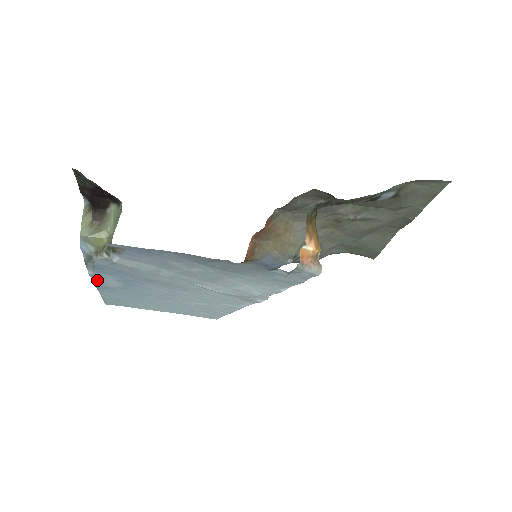
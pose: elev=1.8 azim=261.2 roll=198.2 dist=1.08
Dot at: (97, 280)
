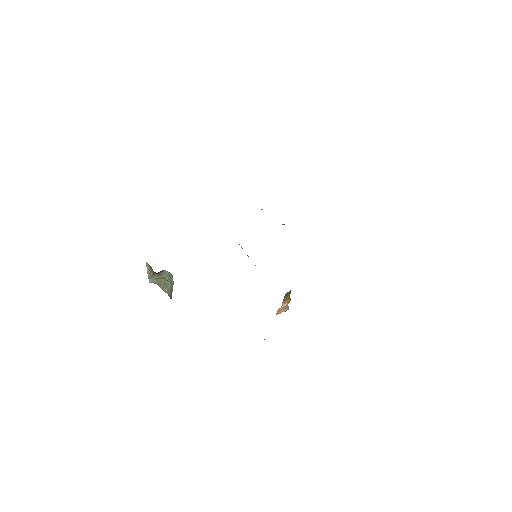
Dot at: occluded
